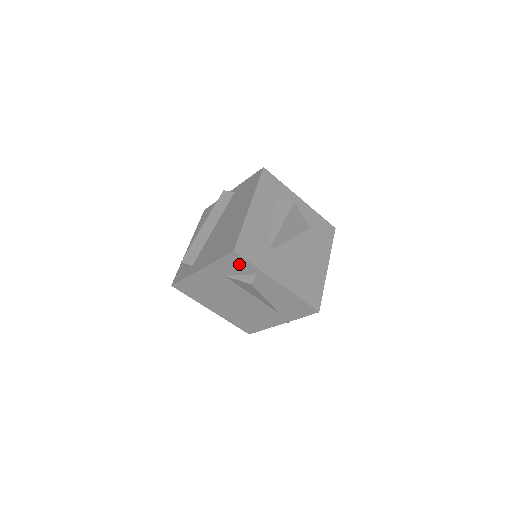
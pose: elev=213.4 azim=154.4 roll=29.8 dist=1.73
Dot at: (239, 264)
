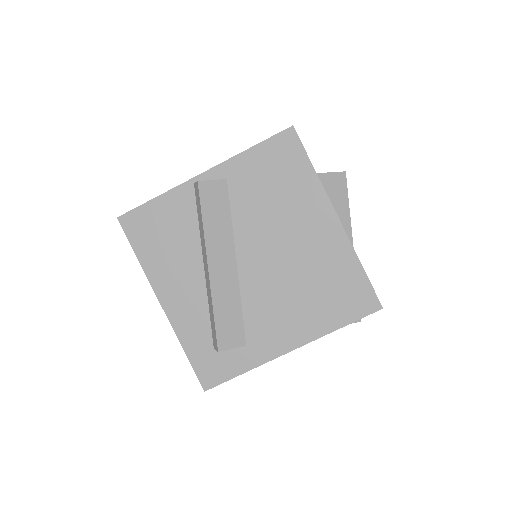
Dot at: occluded
